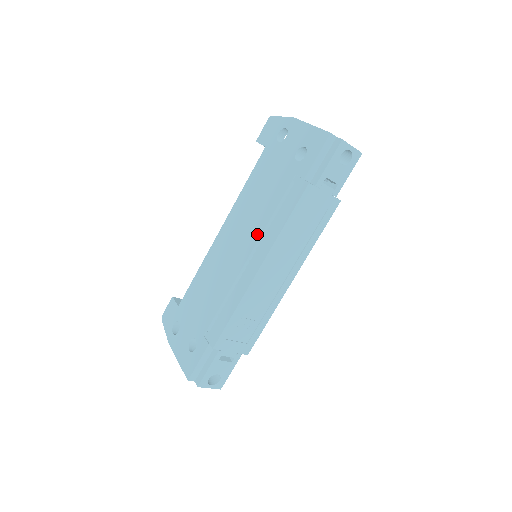
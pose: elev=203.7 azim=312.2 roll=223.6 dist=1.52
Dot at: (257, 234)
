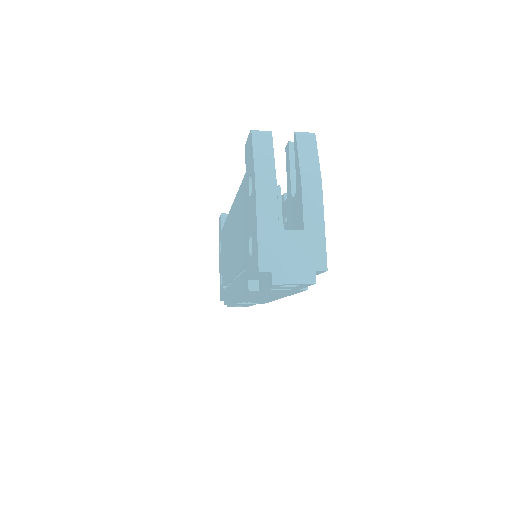
Dot at: (235, 267)
